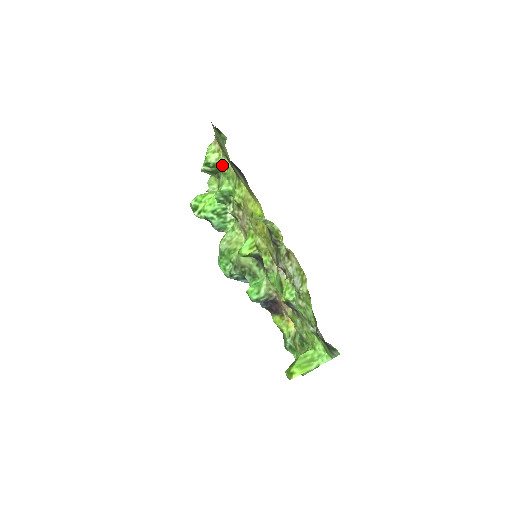
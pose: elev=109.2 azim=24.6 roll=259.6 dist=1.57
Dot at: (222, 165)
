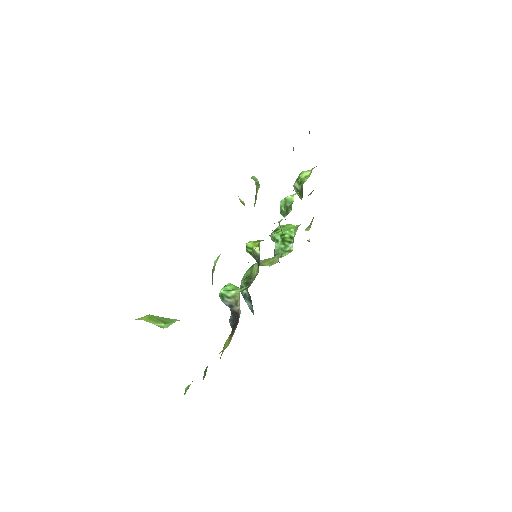
Dot at: (305, 181)
